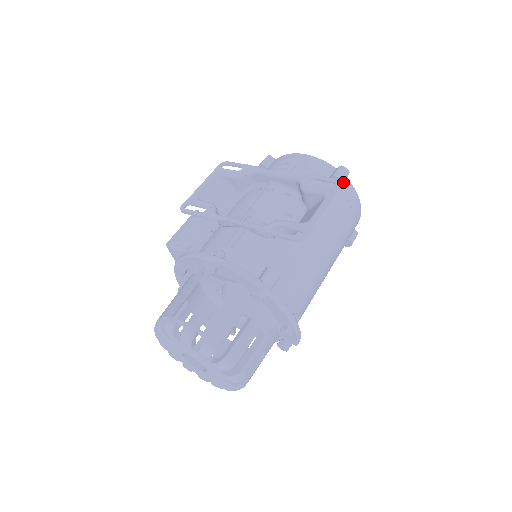
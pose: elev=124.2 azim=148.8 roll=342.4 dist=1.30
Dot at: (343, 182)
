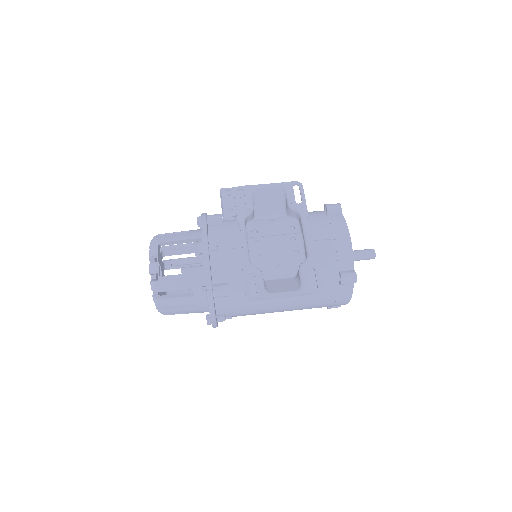
Dot at: (343, 284)
